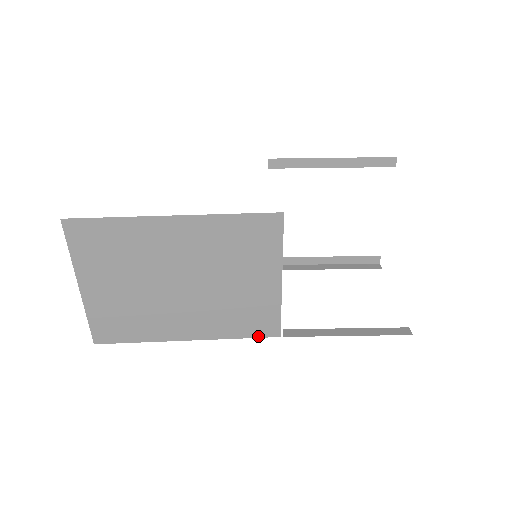
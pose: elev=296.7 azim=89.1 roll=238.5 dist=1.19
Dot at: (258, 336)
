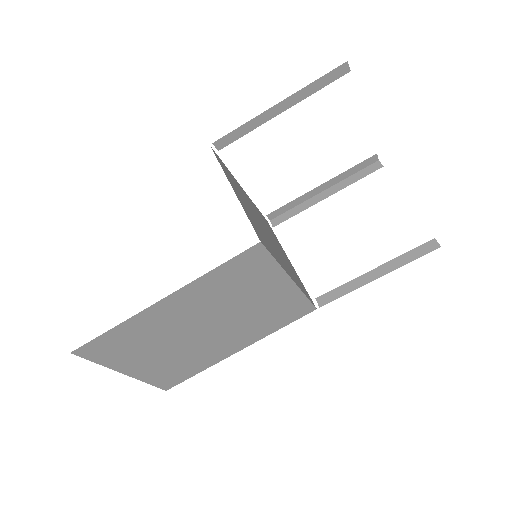
Dot at: (296, 319)
